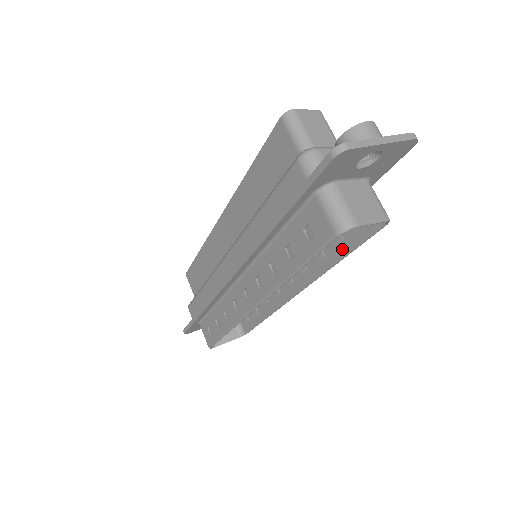
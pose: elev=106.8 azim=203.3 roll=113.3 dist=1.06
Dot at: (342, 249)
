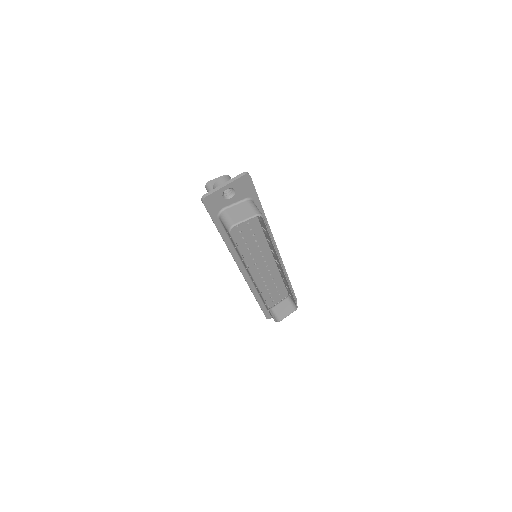
Dot at: (268, 236)
